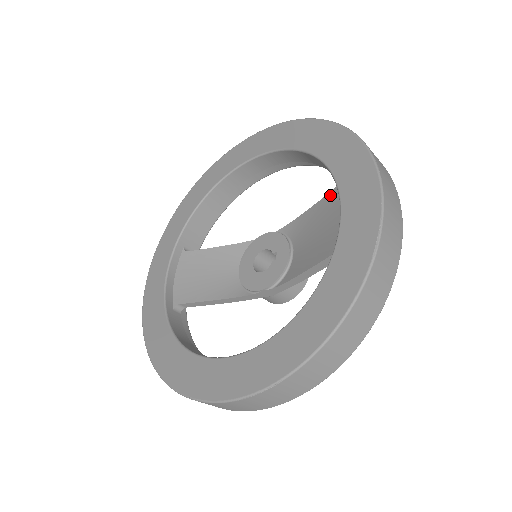
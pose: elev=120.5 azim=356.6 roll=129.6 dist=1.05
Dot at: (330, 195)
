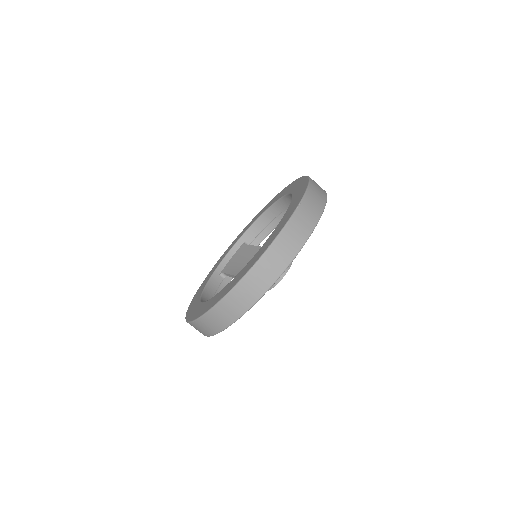
Dot at: occluded
